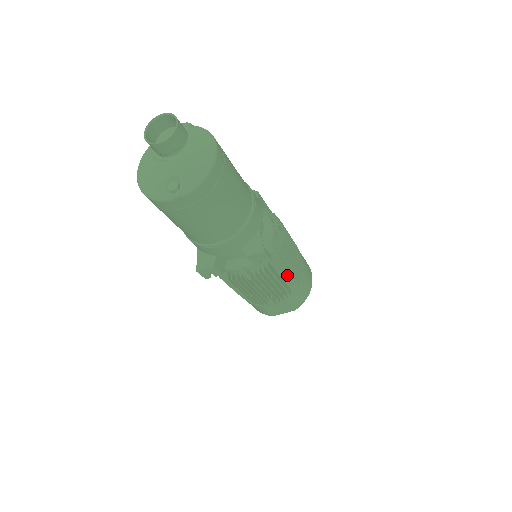
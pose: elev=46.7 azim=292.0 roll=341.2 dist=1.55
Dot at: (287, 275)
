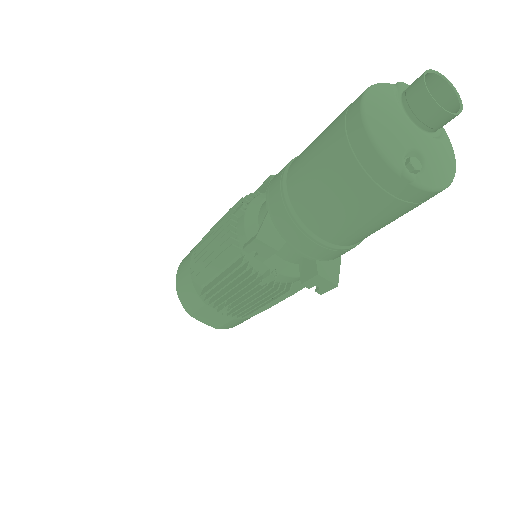
Dot at: occluded
